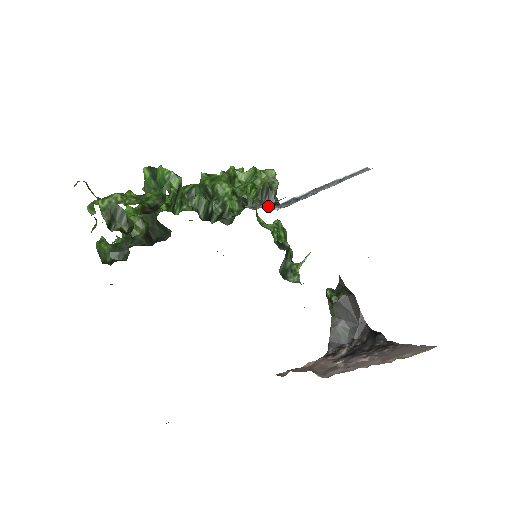
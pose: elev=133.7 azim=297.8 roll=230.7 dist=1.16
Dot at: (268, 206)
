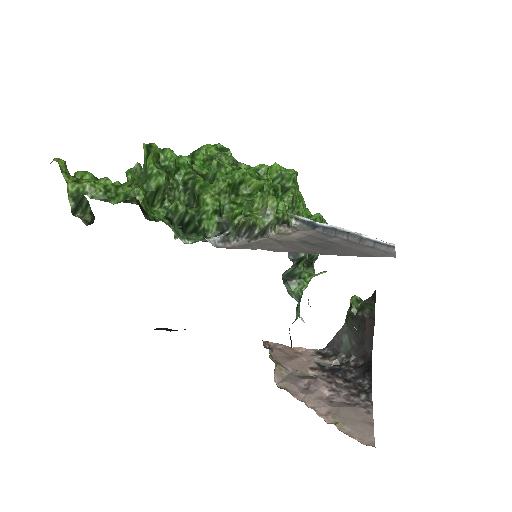
Dot at: (291, 211)
